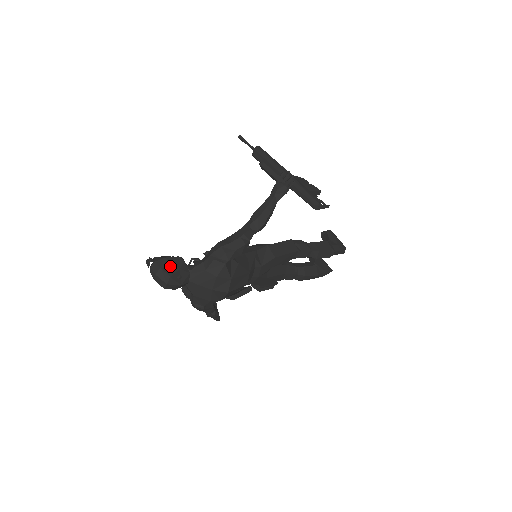
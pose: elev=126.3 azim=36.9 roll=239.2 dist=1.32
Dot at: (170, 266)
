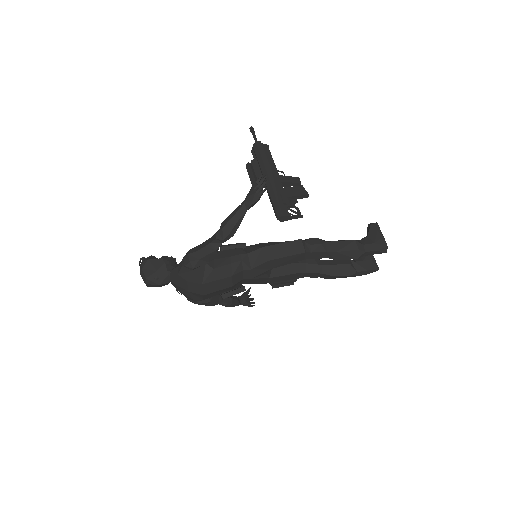
Dot at: (150, 268)
